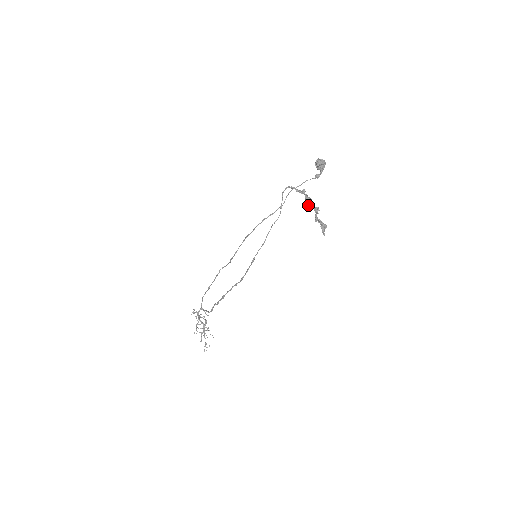
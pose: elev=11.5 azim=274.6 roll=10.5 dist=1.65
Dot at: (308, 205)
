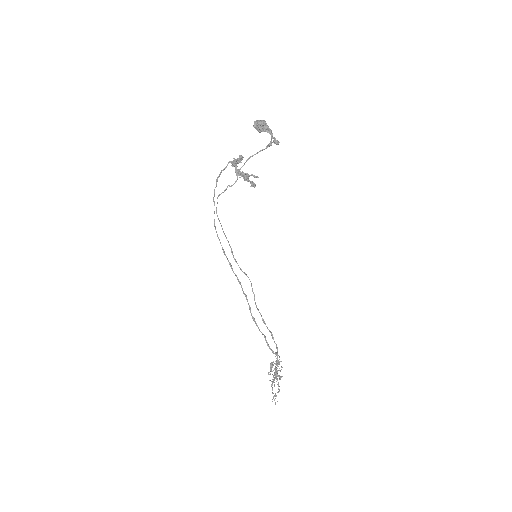
Dot at: occluded
